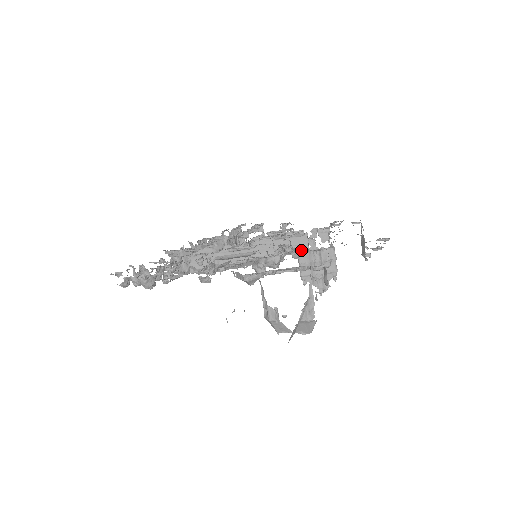
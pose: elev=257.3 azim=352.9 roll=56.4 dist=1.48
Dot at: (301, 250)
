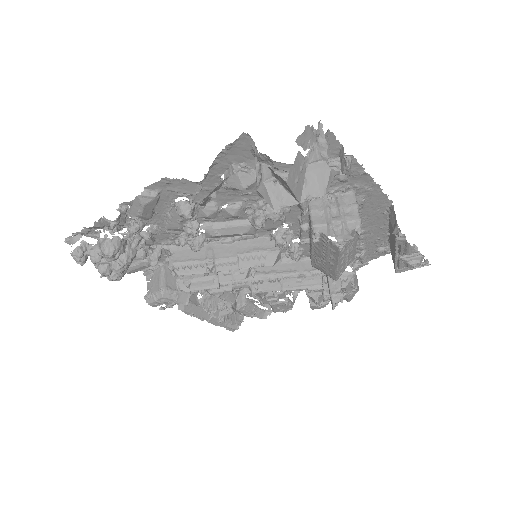
Dot at: (315, 281)
